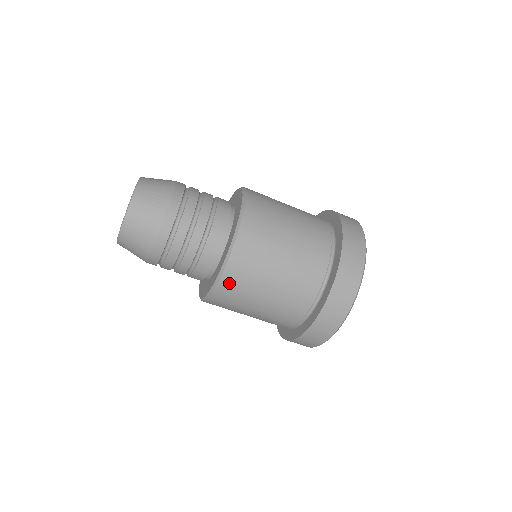
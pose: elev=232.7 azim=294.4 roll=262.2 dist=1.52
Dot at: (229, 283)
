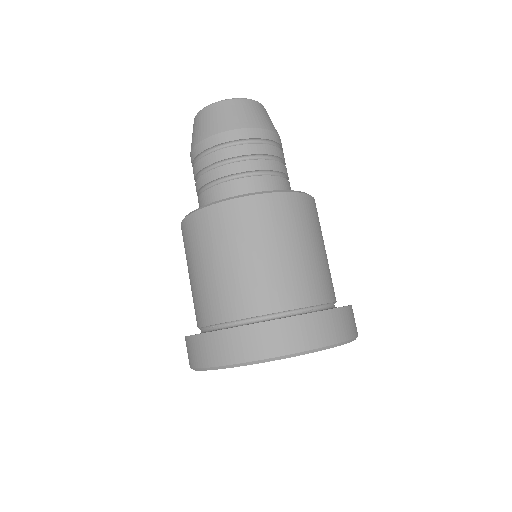
Dot at: (255, 207)
